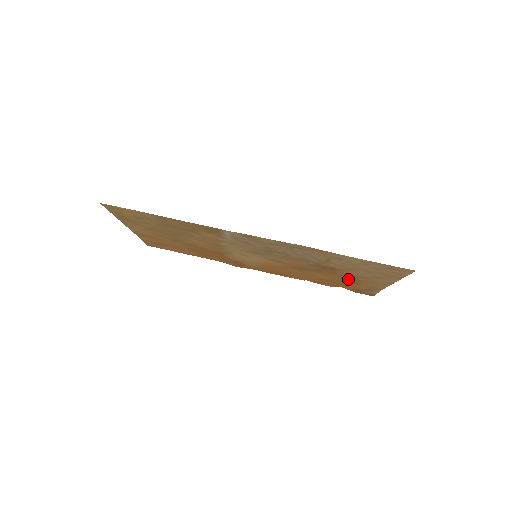
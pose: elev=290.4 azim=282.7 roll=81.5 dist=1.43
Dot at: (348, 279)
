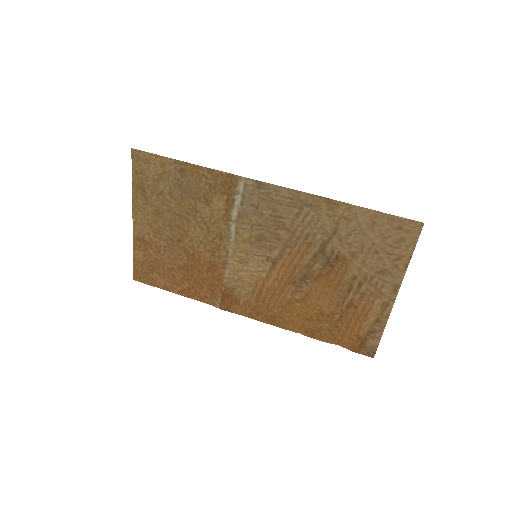
Dot at: (350, 296)
